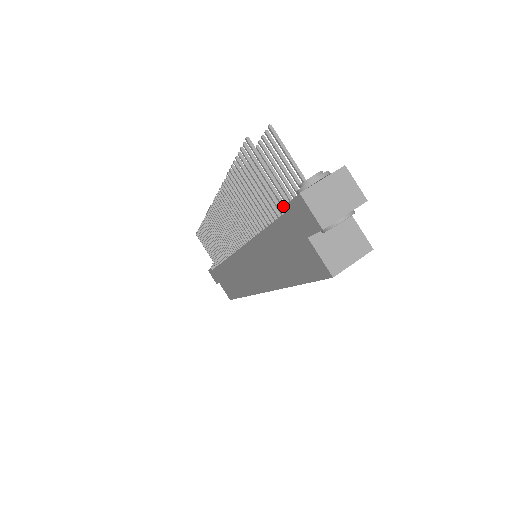
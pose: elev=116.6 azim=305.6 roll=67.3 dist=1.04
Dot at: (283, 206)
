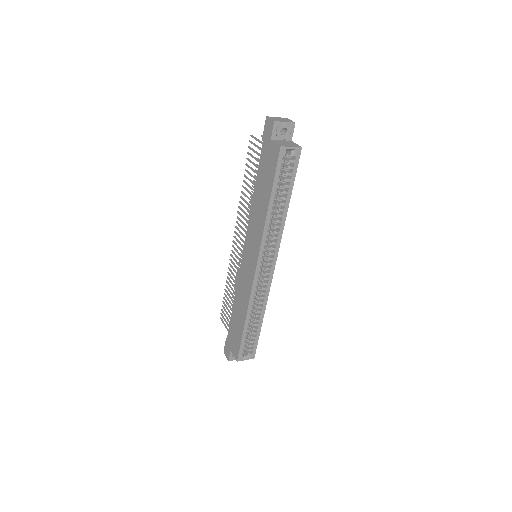
Dot at: occluded
